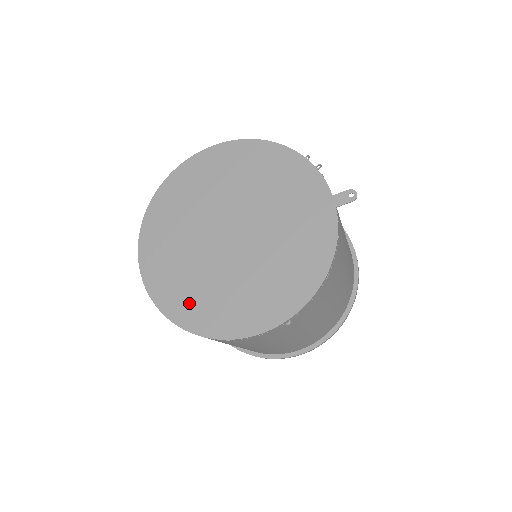
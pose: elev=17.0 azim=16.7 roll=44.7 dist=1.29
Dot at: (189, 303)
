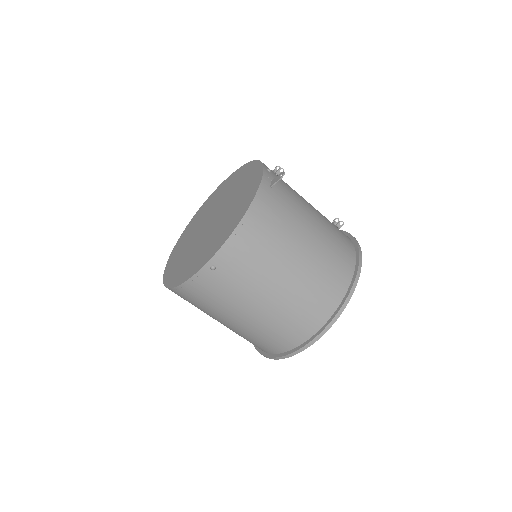
Dot at: (175, 271)
